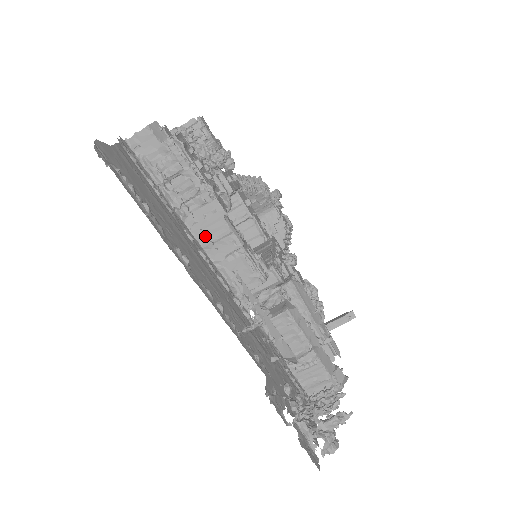
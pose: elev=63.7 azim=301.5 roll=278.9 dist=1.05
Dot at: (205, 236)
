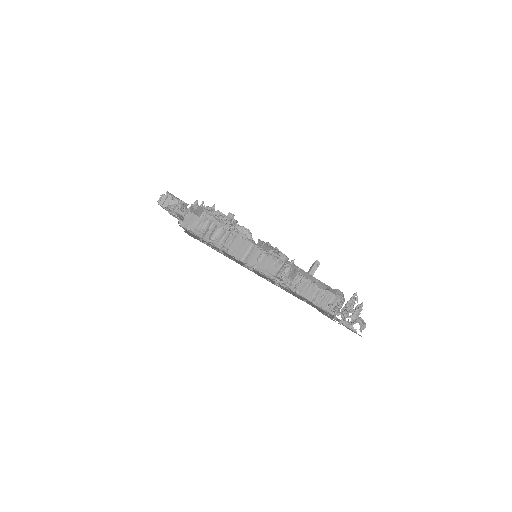
Dot at: (242, 255)
